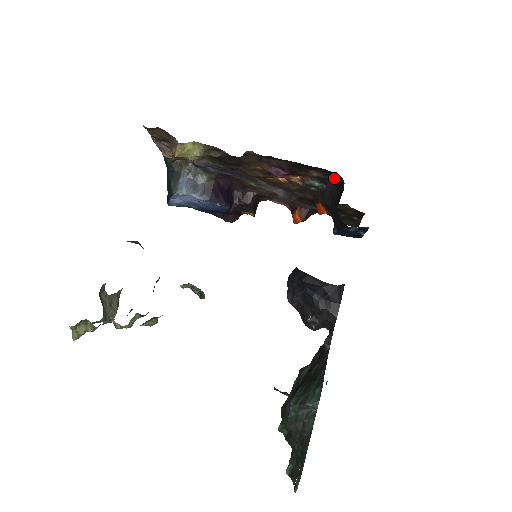
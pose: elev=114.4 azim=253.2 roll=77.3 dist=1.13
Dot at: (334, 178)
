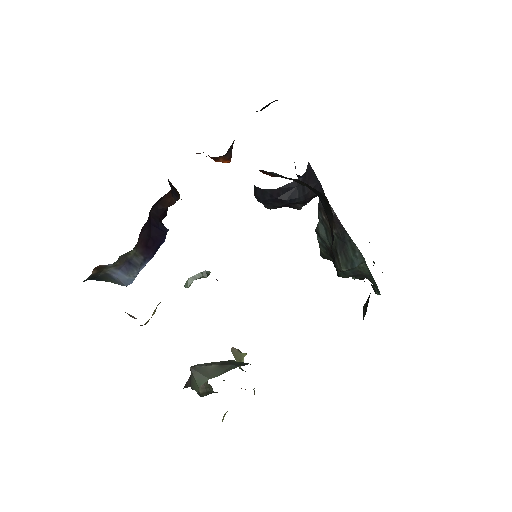
Dot at: occluded
